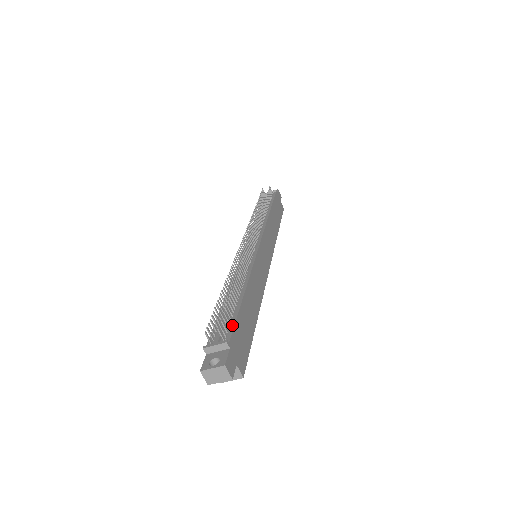
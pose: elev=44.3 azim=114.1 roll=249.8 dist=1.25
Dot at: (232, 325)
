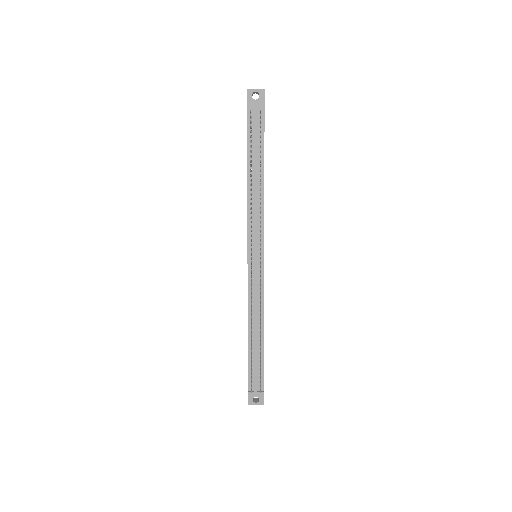
Dot at: (262, 374)
